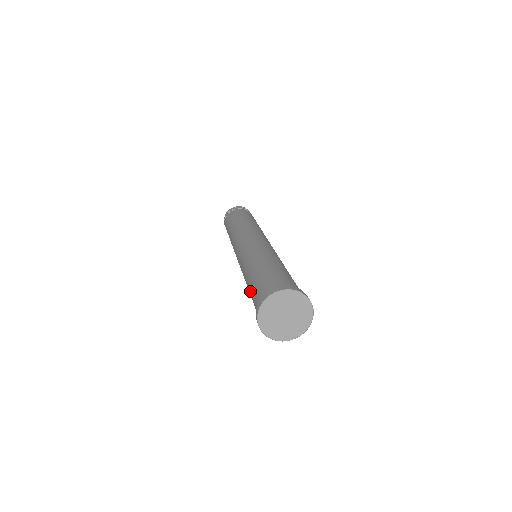
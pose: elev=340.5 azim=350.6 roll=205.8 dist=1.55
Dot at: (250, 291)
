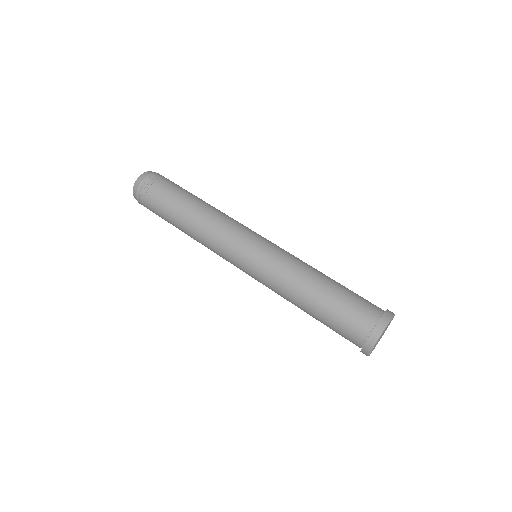
Dot at: occluded
